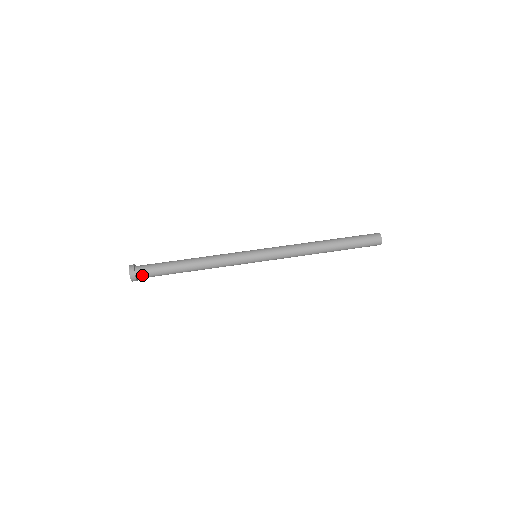
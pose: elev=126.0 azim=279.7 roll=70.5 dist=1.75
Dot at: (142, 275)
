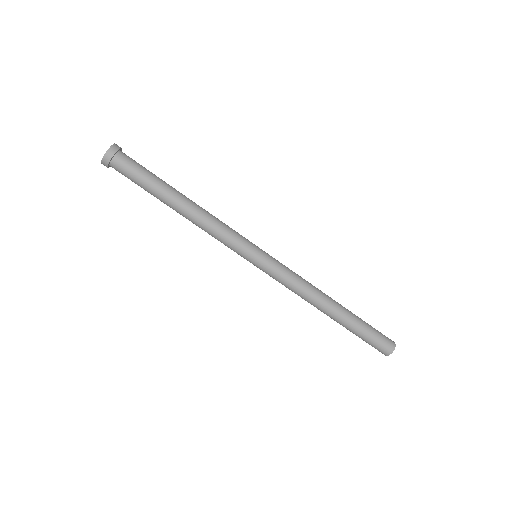
Dot at: occluded
